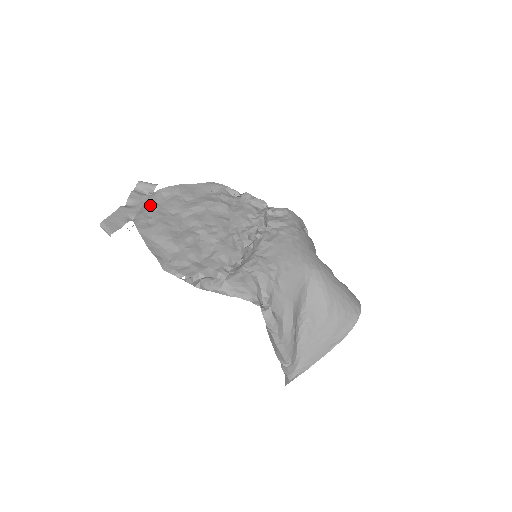
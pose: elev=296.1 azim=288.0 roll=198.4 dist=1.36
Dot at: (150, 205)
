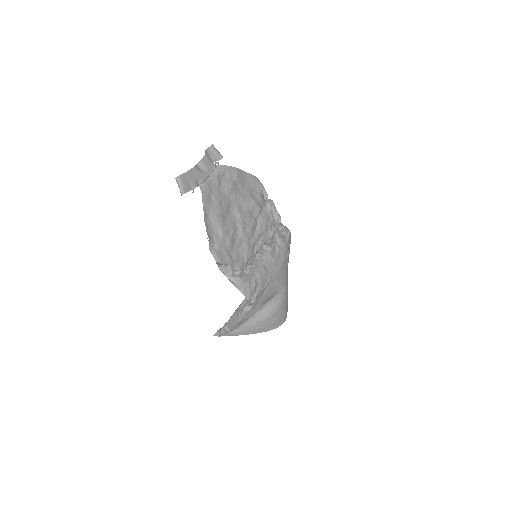
Dot at: (215, 178)
